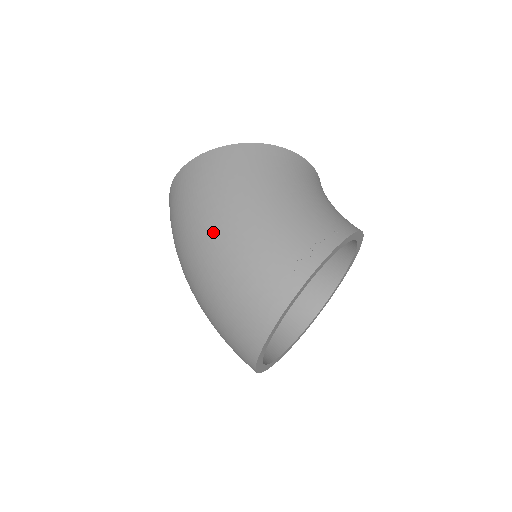
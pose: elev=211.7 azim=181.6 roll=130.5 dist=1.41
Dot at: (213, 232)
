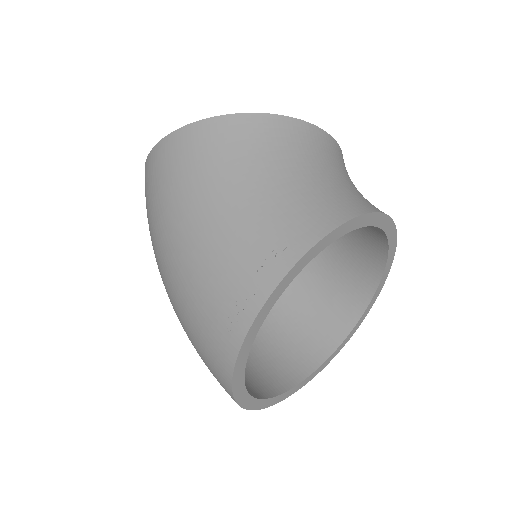
Dot at: (163, 261)
